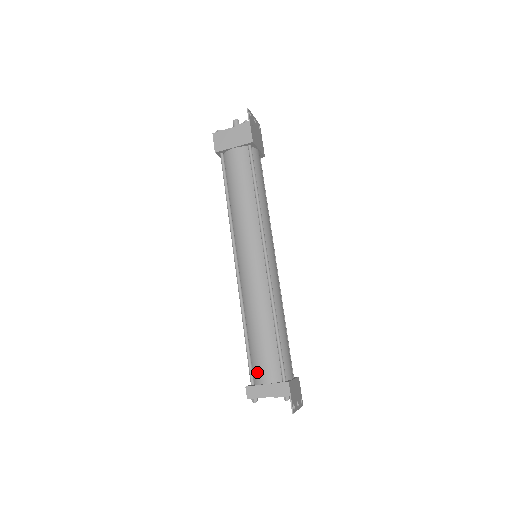
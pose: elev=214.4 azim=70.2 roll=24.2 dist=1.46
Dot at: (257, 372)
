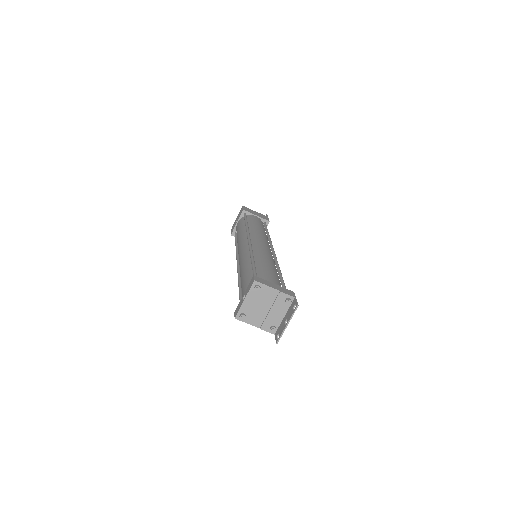
Dot at: (263, 278)
